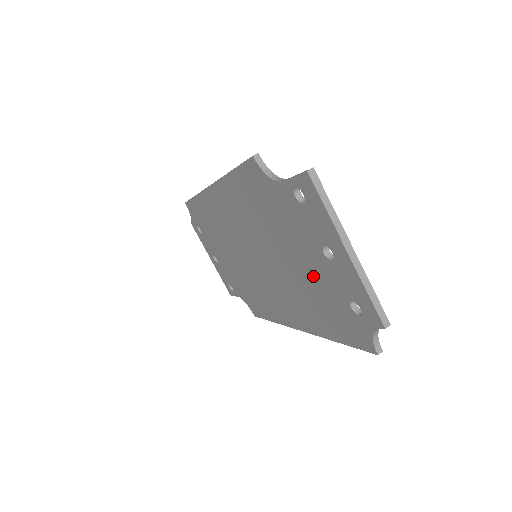
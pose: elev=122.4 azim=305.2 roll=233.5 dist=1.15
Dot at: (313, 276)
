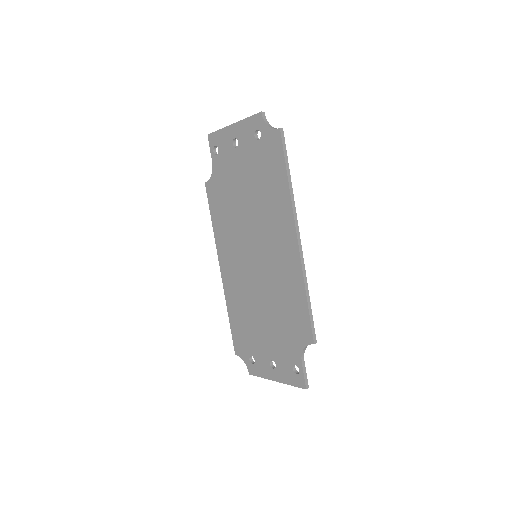
Dot at: (250, 171)
